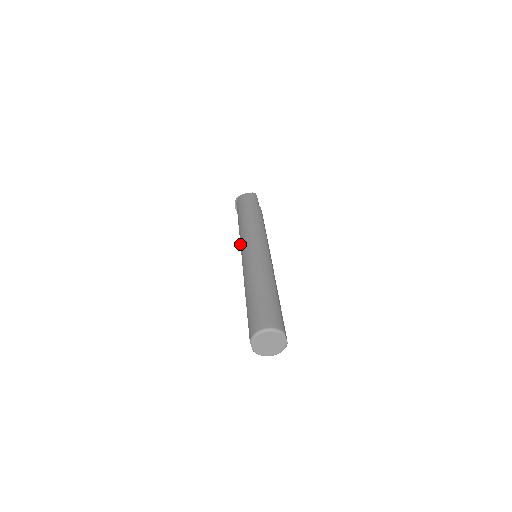
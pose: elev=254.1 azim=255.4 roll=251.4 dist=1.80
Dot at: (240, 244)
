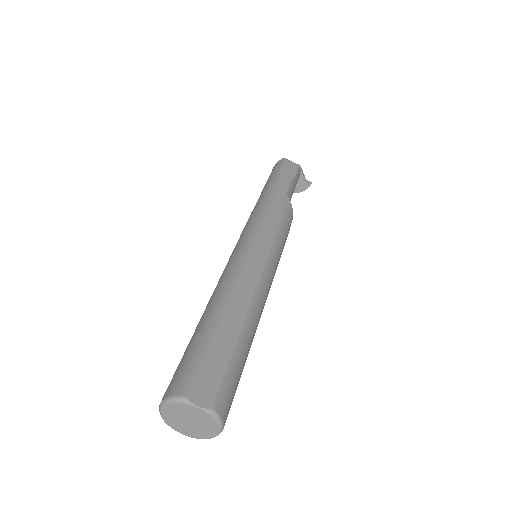
Dot at: occluded
